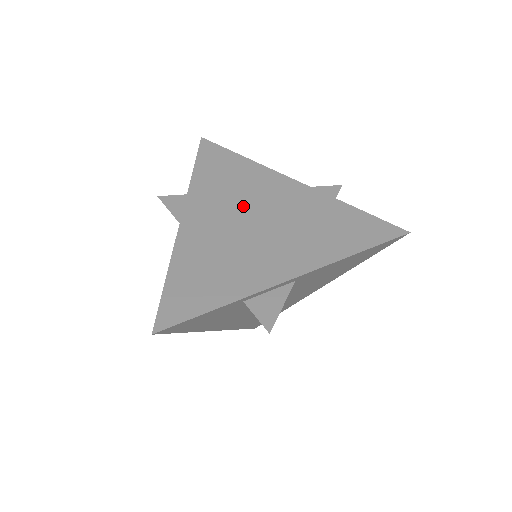
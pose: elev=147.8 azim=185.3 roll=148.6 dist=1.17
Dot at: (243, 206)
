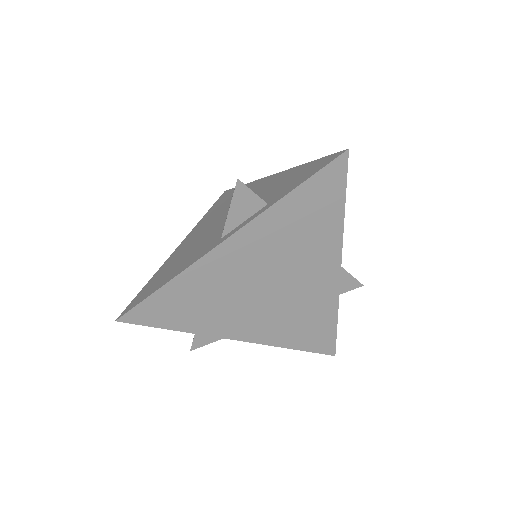
Dot at: (280, 265)
